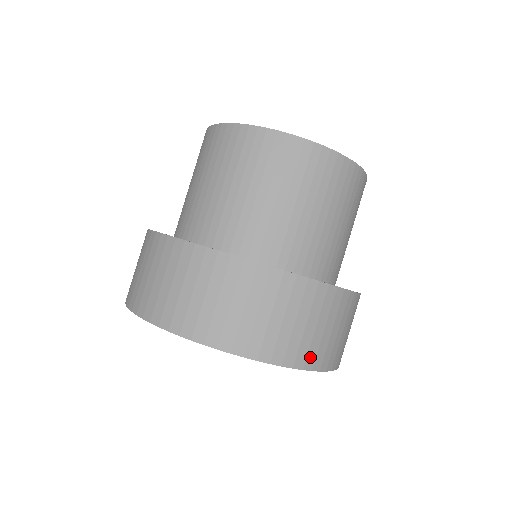
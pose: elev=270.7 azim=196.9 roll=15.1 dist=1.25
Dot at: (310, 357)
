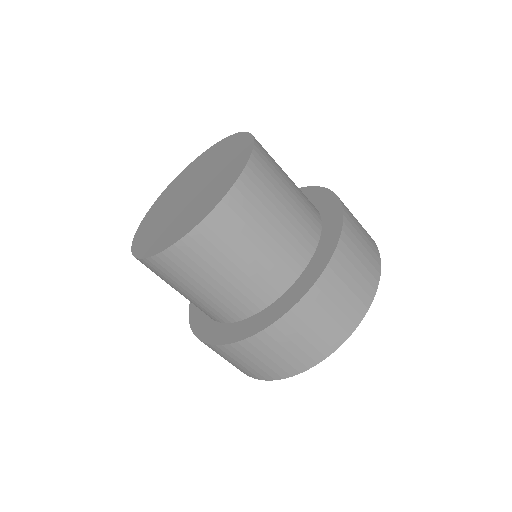
Dot at: (280, 373)
